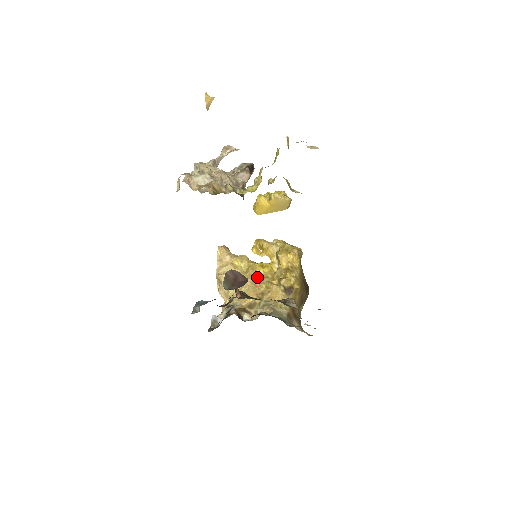
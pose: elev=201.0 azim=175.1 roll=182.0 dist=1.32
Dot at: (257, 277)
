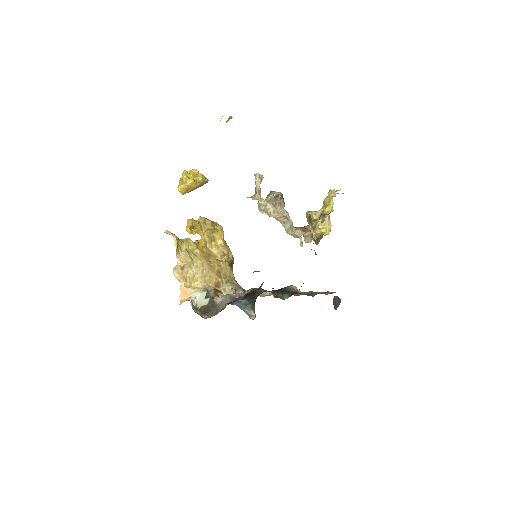
Dot at: (207, 258)
